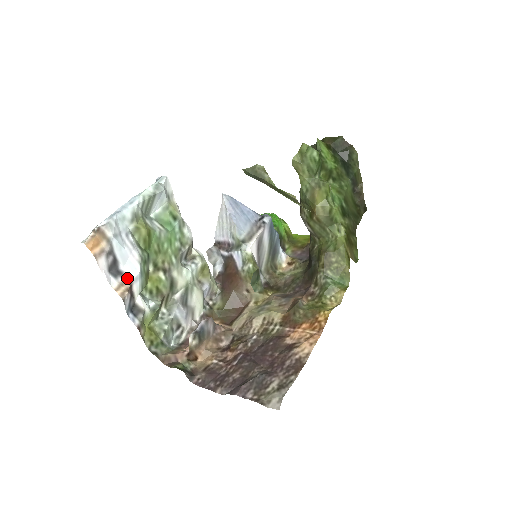
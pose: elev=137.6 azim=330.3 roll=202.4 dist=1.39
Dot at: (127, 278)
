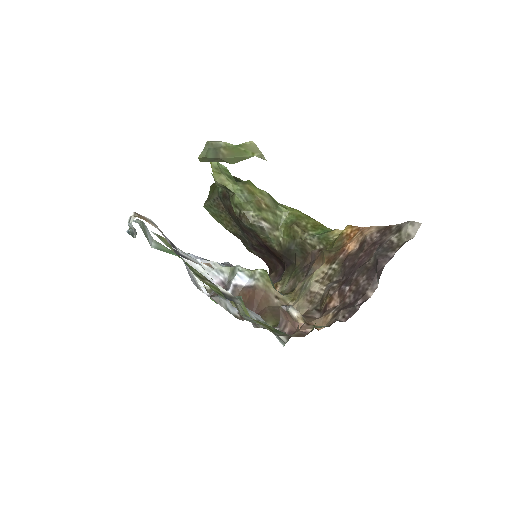
Dot at: (194, 262)
